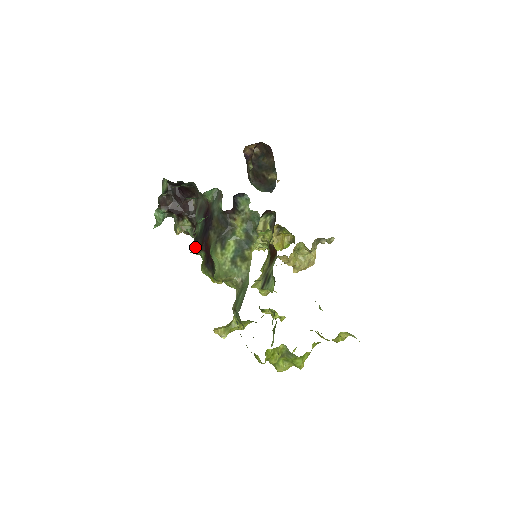
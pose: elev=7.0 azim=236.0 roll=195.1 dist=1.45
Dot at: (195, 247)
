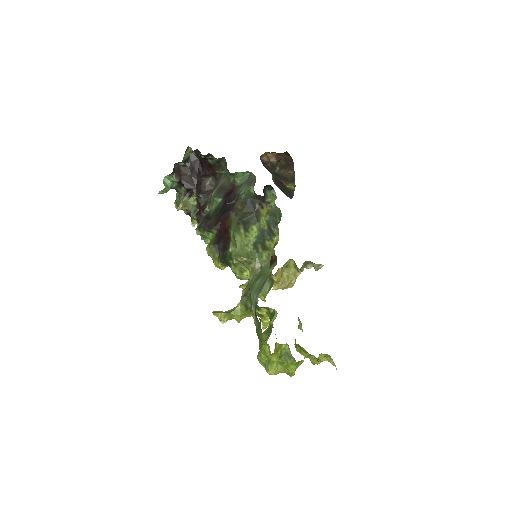
Dot at: (206, 224)
